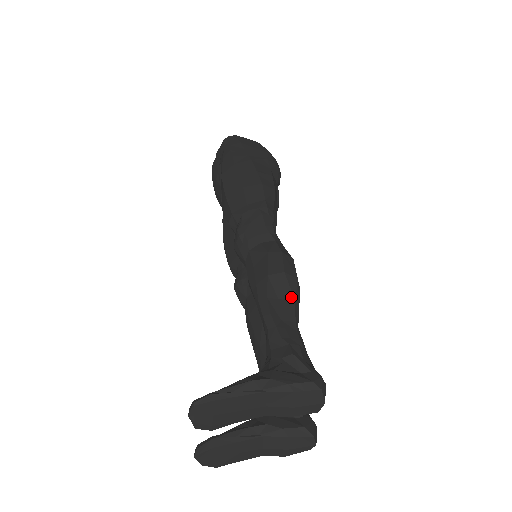
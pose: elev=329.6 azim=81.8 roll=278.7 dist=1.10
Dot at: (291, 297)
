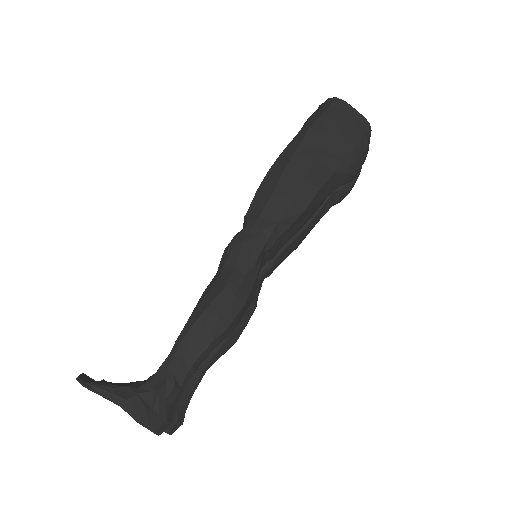
Dot at: (210, 339)
